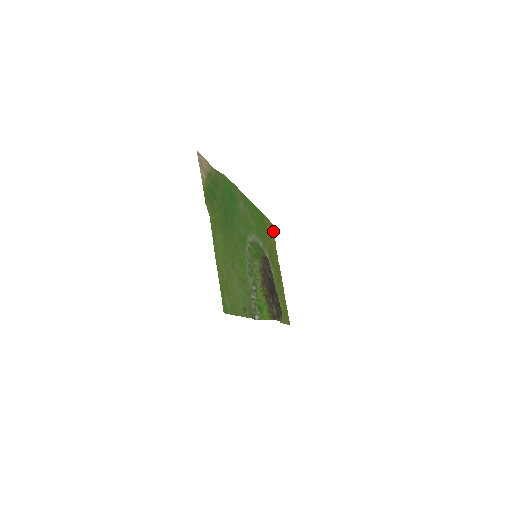
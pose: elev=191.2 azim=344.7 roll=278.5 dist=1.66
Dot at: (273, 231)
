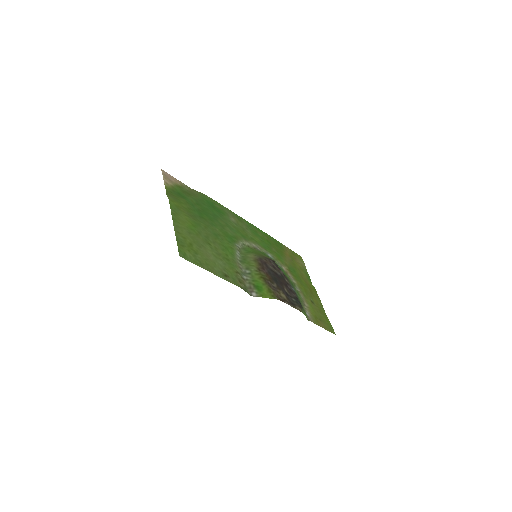
Dot at: (302, 261)
